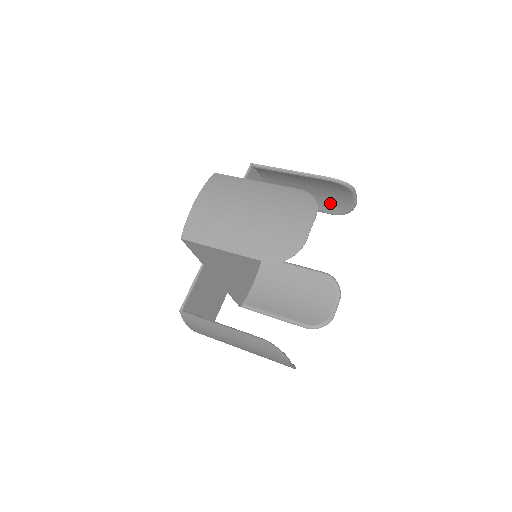
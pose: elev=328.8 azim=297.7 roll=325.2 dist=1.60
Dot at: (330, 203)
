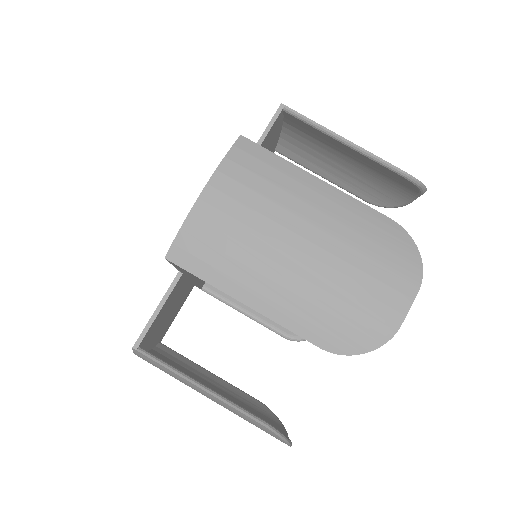
Dot at: (367, 247)
